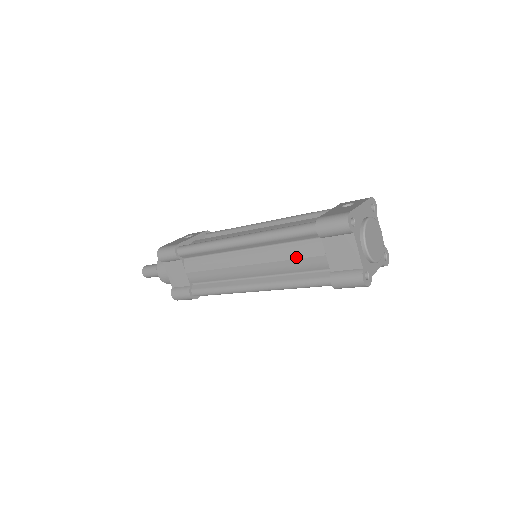
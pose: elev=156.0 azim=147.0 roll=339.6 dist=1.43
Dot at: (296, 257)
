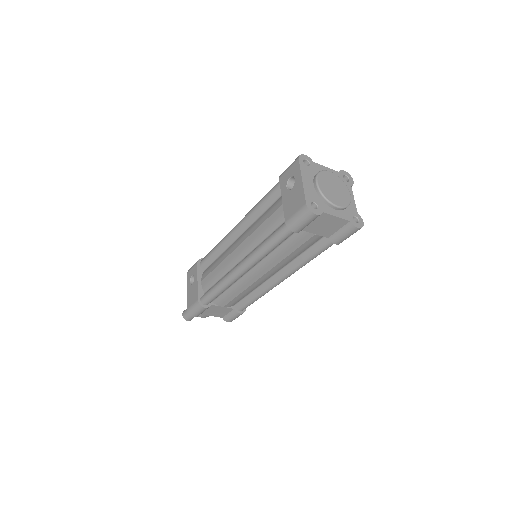
Dot at: (294, 250)
